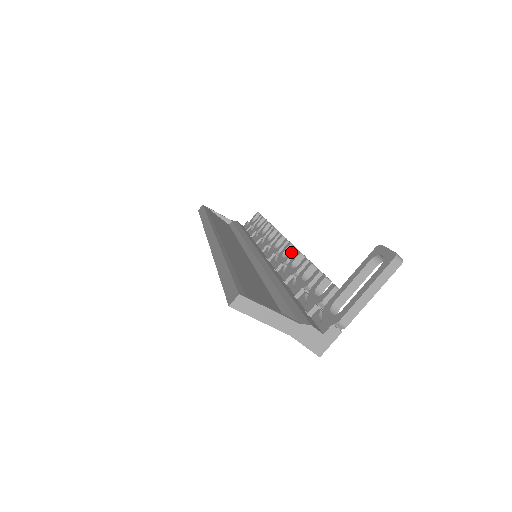
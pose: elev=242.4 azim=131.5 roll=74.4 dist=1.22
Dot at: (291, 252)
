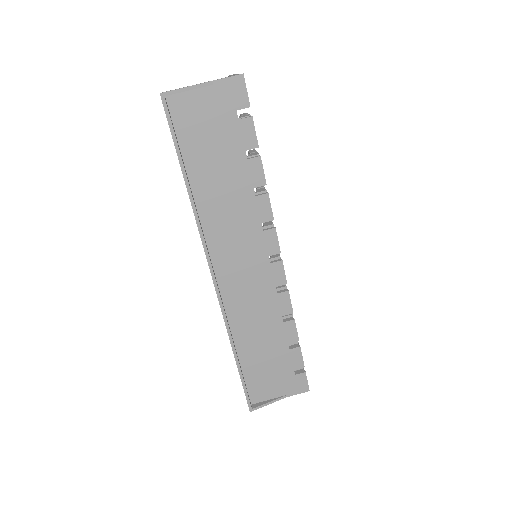
Dot at: occluded
